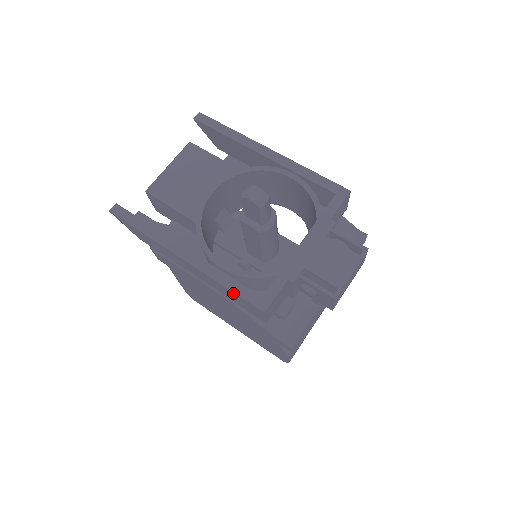
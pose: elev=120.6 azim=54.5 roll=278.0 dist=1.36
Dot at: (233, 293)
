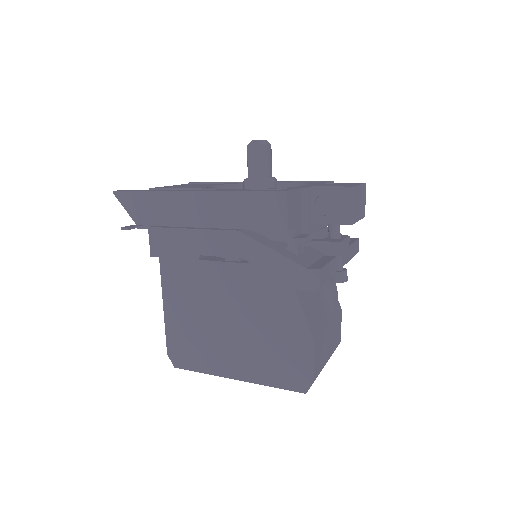
Dot at: (250, 194)
